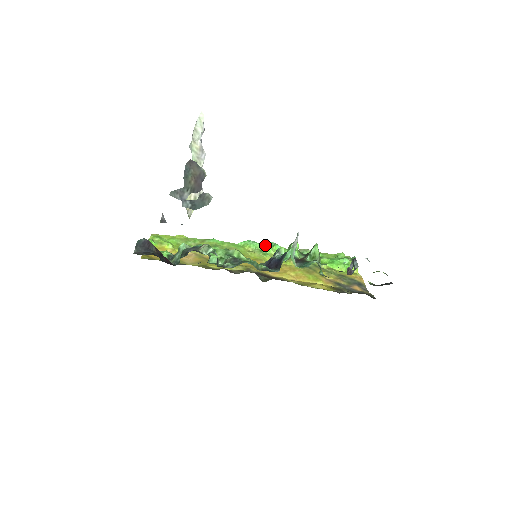
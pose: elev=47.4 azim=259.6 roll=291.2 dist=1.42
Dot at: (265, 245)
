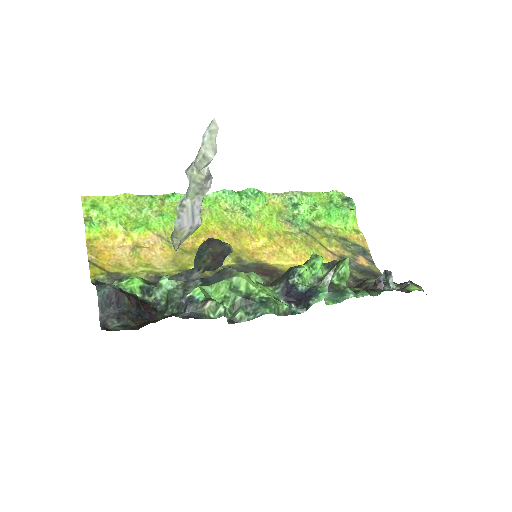
Dot at: (246, 197)
